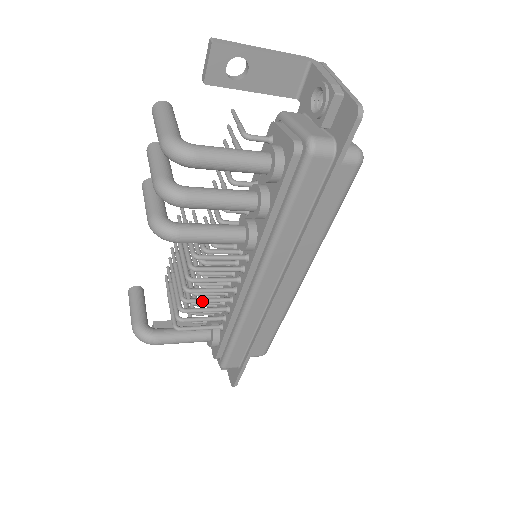
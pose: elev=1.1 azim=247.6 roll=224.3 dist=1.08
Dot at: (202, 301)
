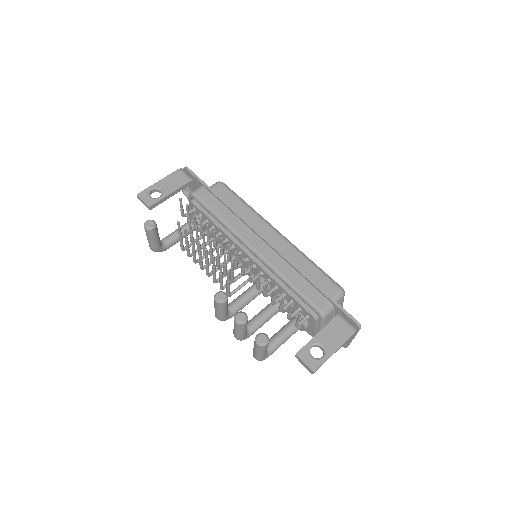
Dot at: occluded
